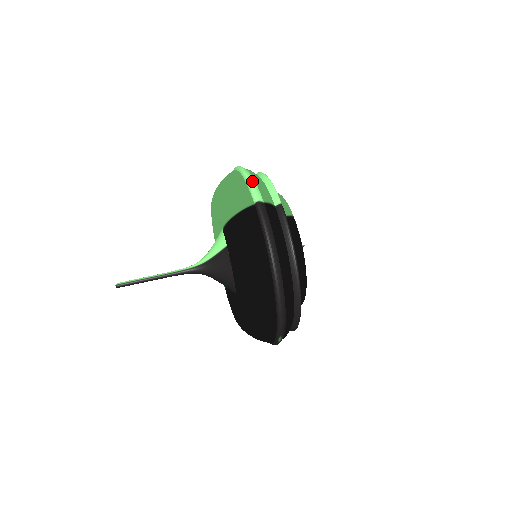
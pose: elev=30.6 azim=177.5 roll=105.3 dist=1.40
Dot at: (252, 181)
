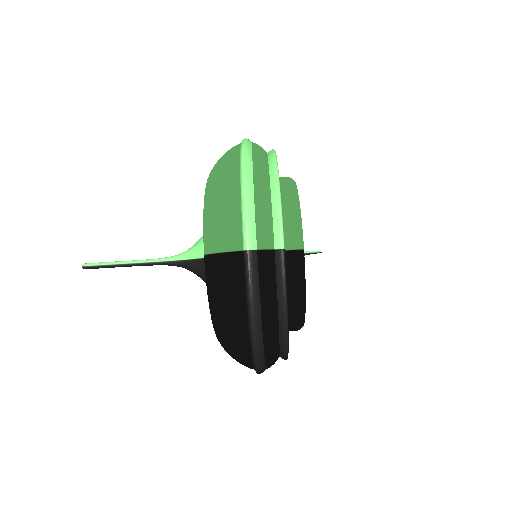
Dot at: (249, 208)
